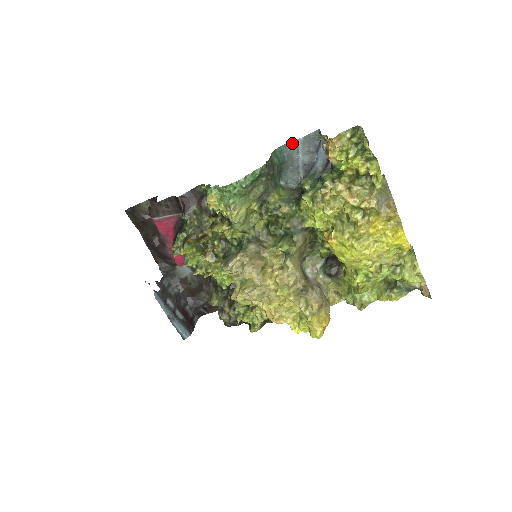
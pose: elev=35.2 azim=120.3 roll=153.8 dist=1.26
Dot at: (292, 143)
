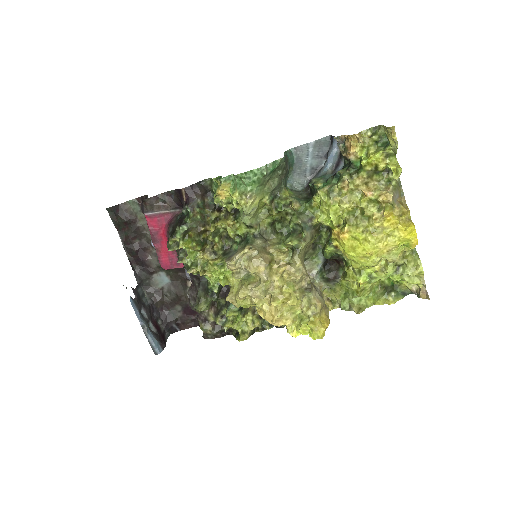
Dot at: (303, 146)
